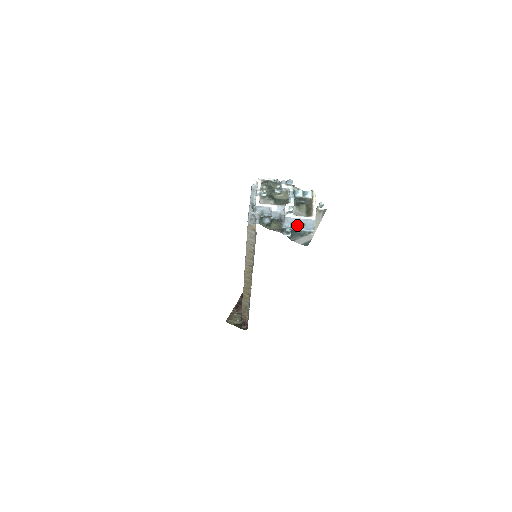
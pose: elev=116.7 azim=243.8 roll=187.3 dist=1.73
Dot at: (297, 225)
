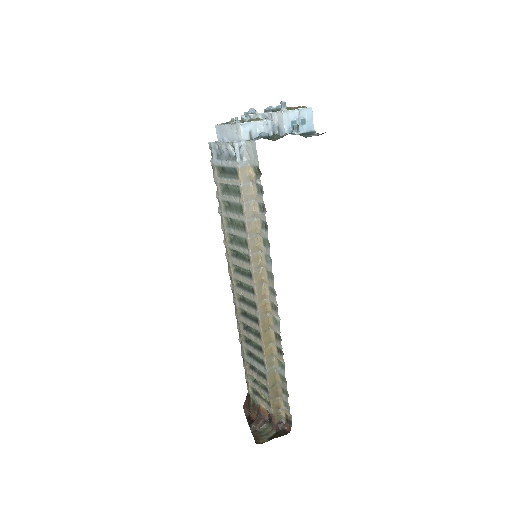
Dot at: occluded
